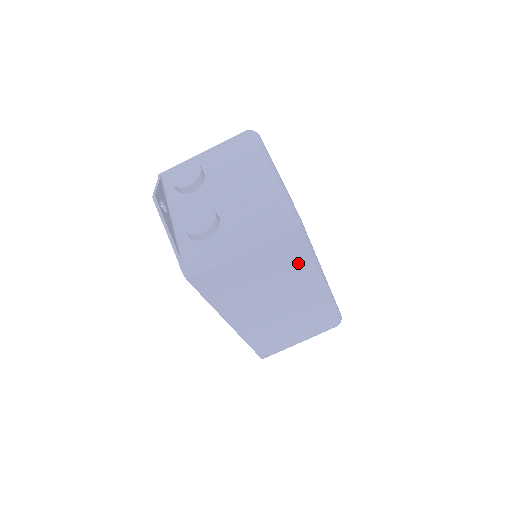
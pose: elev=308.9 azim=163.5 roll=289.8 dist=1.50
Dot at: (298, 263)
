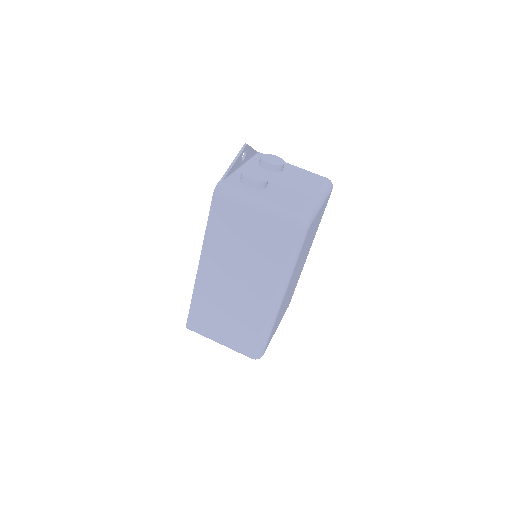
Dot at: (279, 260)
